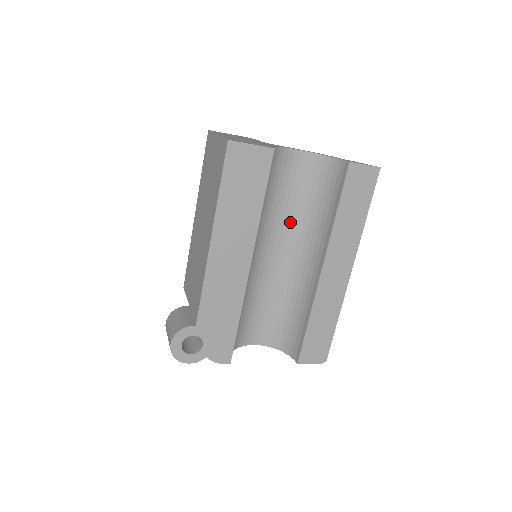
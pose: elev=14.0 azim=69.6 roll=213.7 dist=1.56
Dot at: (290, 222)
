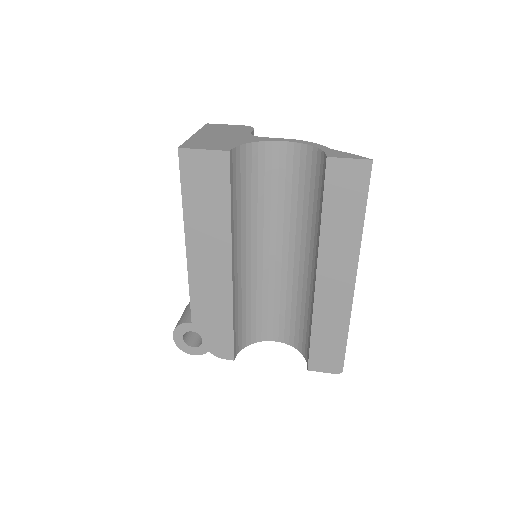
Dot at: (289, 221)
